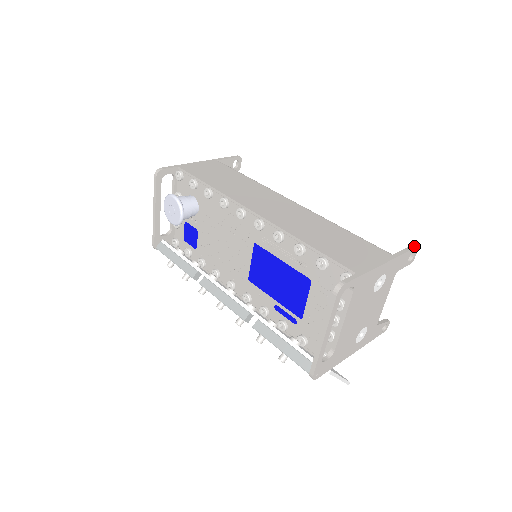
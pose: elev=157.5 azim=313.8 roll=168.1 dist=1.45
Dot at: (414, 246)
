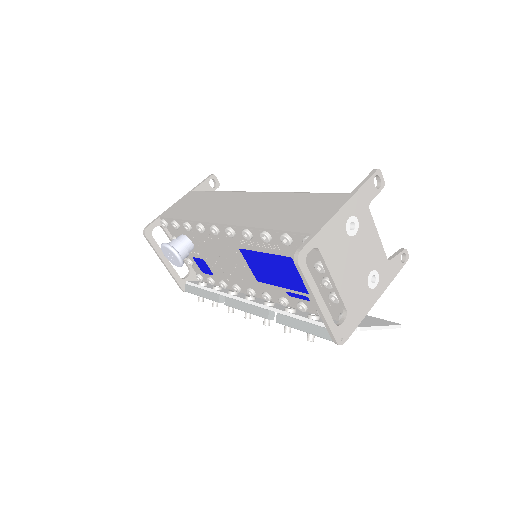
Dot at: (373, 171)
